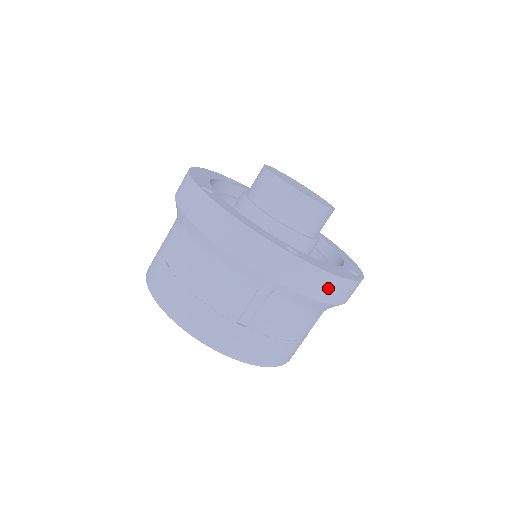
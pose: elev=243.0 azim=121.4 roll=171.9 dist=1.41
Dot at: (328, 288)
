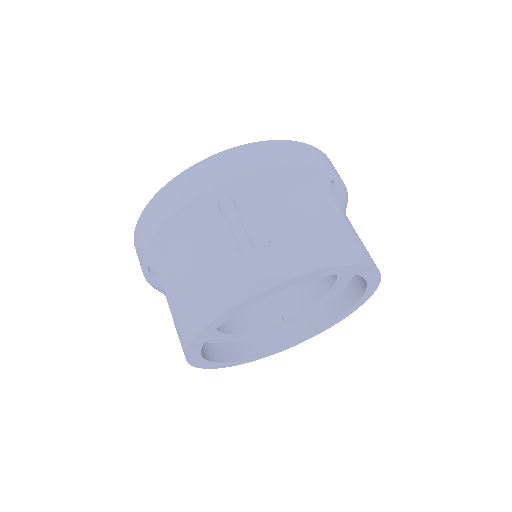
Dot at: (269, 154)
